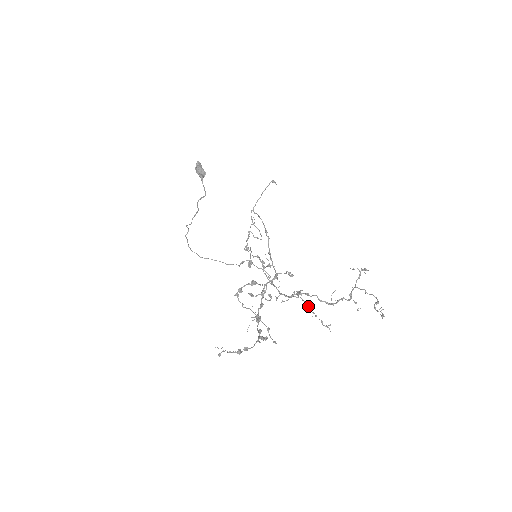
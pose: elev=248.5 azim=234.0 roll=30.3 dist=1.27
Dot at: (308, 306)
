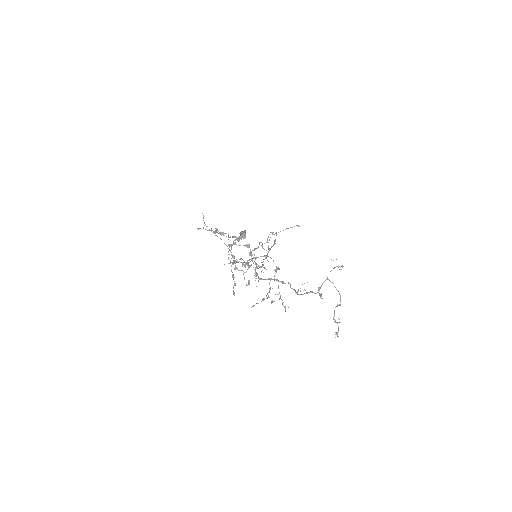
Dot at: occluded
